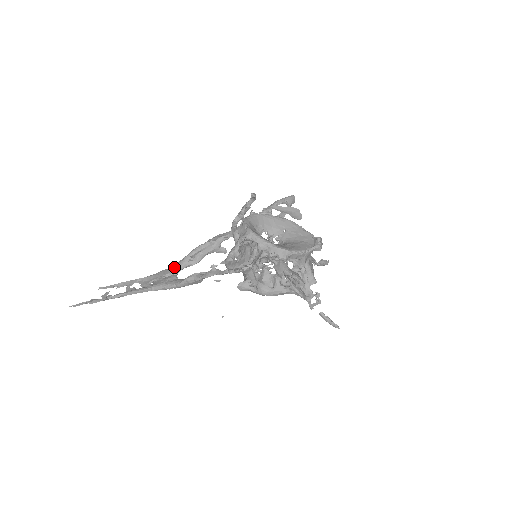
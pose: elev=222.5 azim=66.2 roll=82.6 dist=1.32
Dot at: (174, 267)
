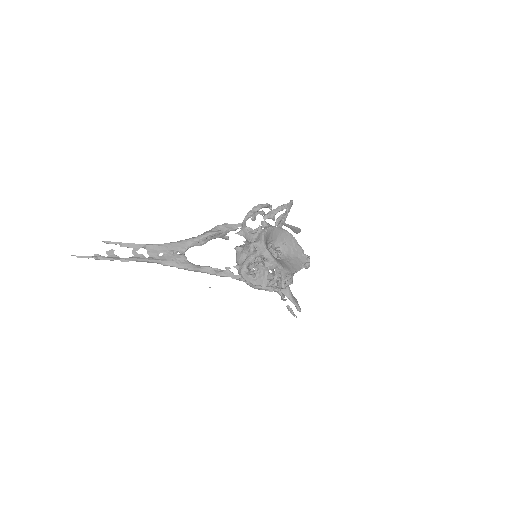
Dot at: (182, 245)
